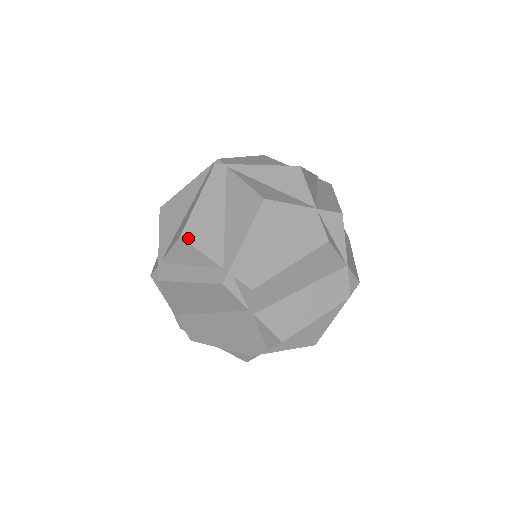
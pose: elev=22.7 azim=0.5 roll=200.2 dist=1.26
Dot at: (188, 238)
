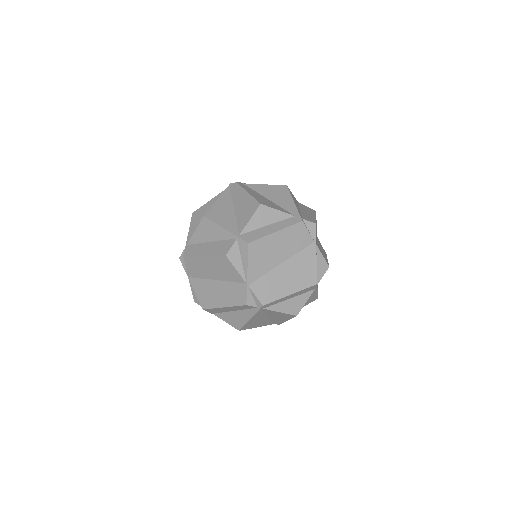
Dot at: (265, 205)
